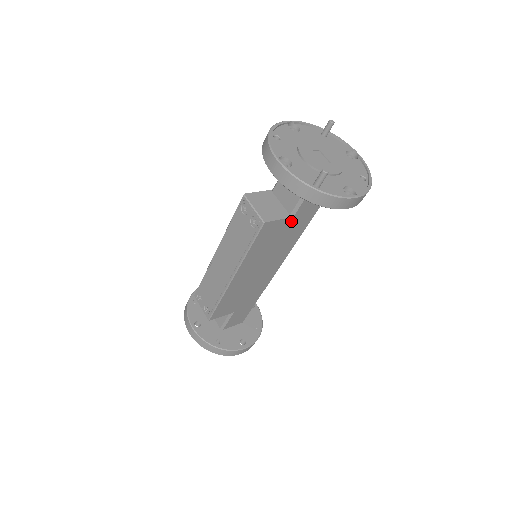
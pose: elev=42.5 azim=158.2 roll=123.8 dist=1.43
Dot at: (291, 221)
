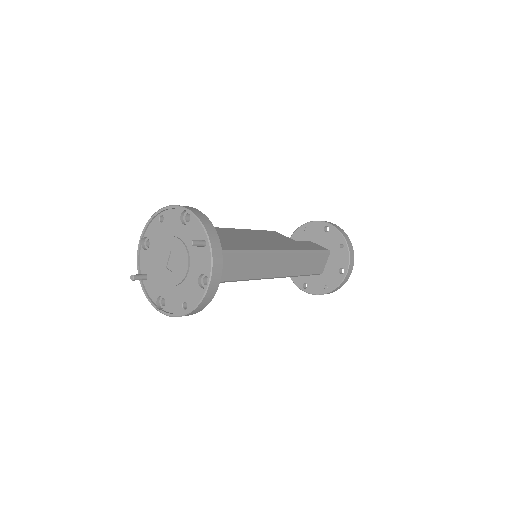
Dot at: occluded
